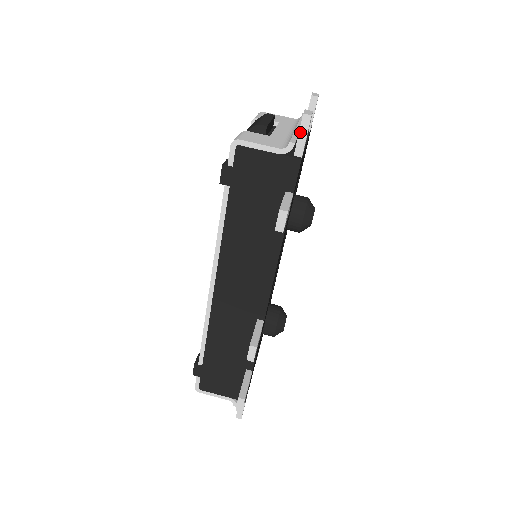
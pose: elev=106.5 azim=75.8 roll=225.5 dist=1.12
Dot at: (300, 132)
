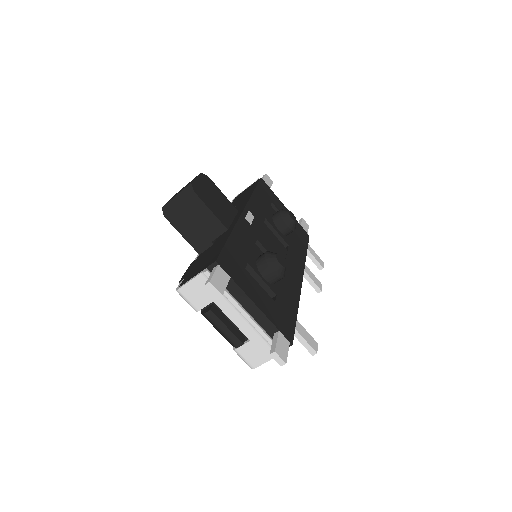
Dot at: occluded
